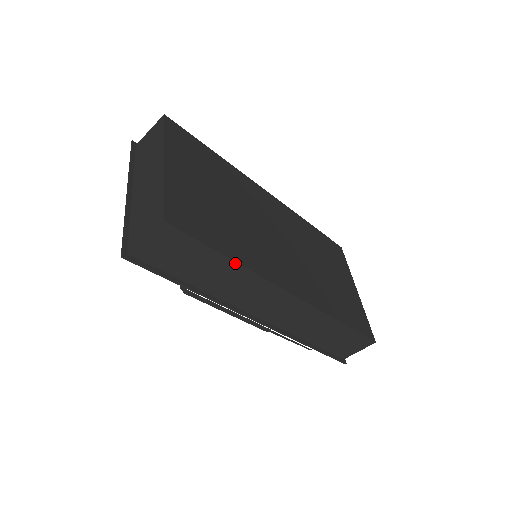
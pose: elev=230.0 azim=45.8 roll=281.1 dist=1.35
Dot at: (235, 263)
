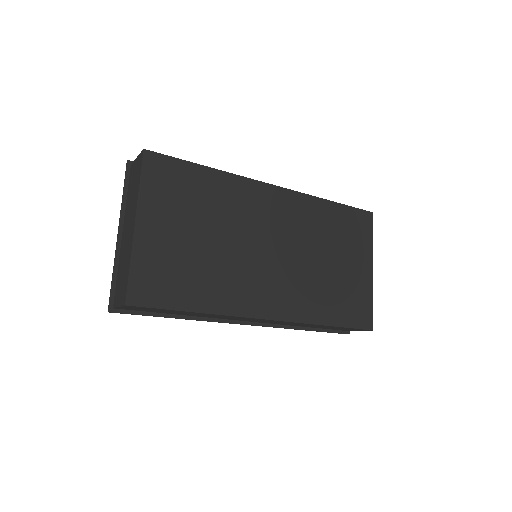
Dot at: (203, 313)
